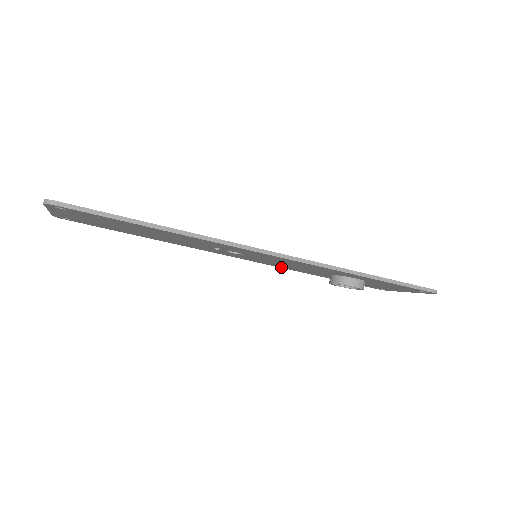
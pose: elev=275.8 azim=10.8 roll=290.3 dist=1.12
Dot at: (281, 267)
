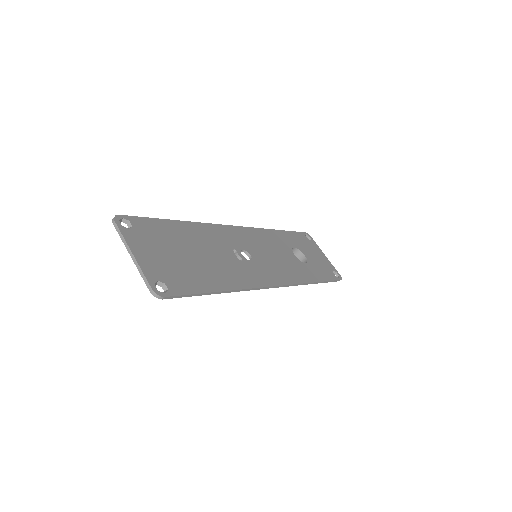
Dot at: occluded
